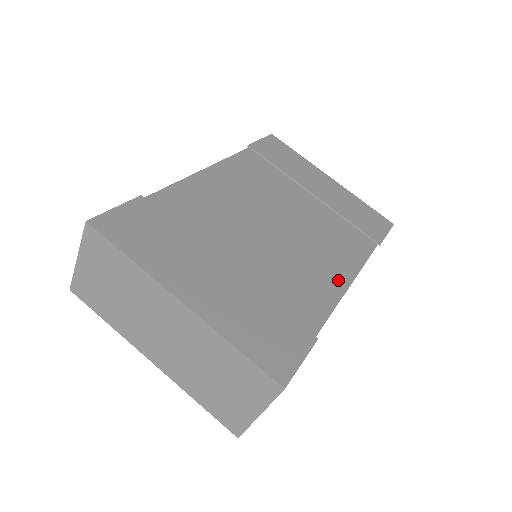
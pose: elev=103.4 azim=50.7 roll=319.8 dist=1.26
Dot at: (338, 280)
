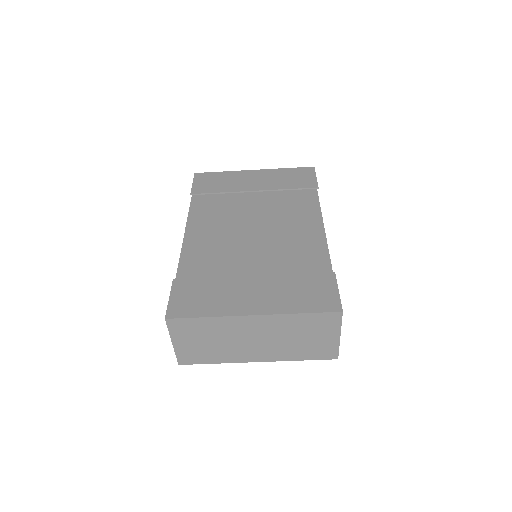
Dot at: (315, 231)
